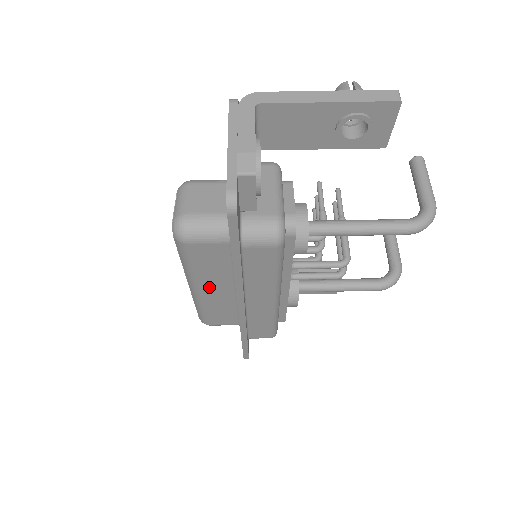
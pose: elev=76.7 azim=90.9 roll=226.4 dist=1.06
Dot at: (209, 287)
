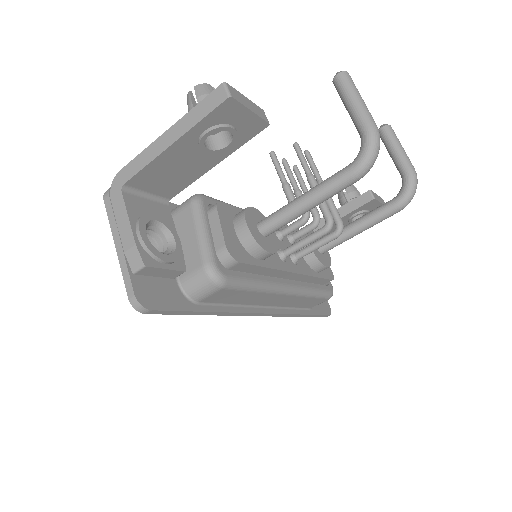
Dot at: occluded
